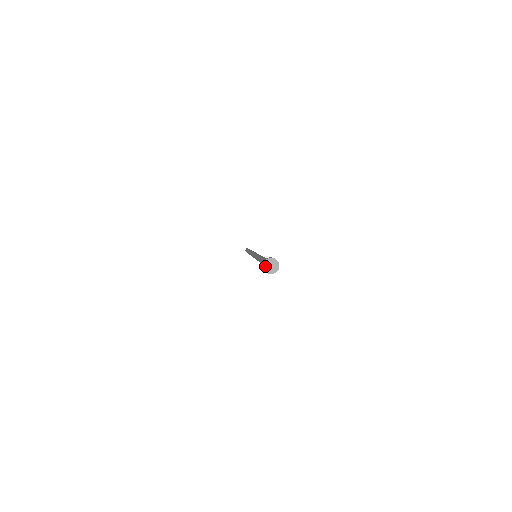
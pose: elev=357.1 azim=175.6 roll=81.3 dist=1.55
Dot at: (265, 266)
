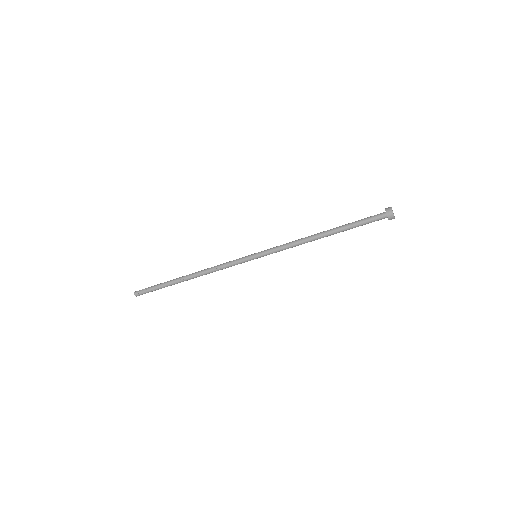
Dot at: occluded
